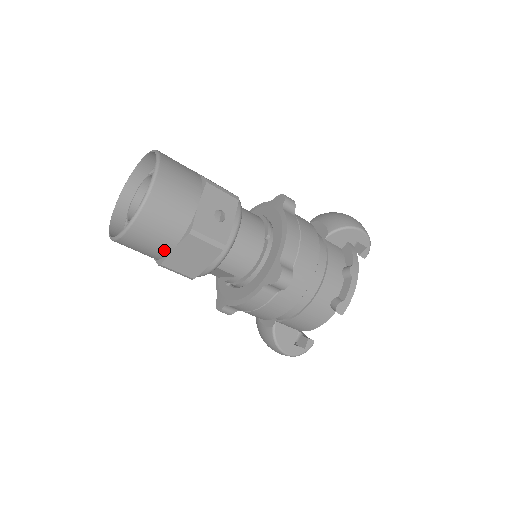
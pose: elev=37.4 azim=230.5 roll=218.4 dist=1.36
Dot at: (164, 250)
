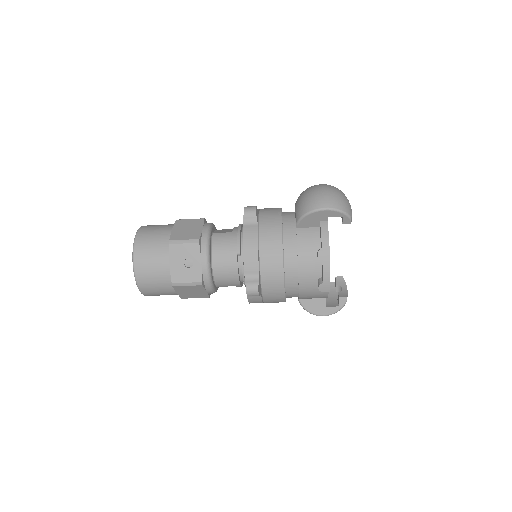
Dot at: (173, 294)
